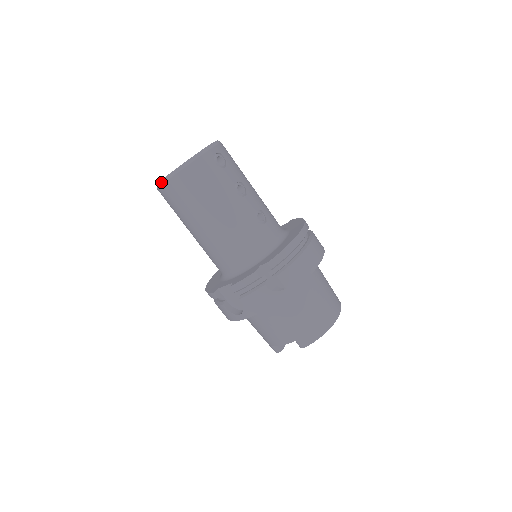
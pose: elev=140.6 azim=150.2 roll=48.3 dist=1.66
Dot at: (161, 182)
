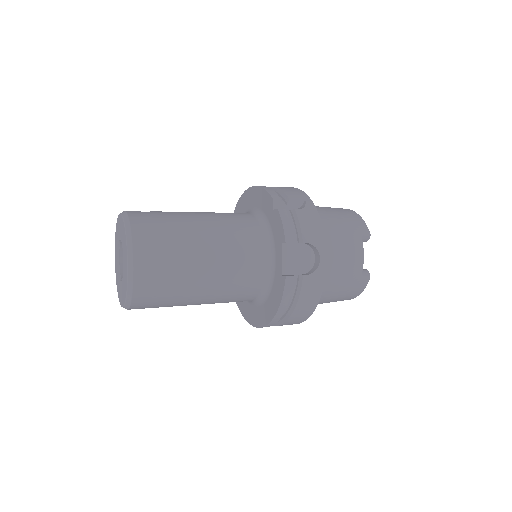
Dot at: (129, 269)
